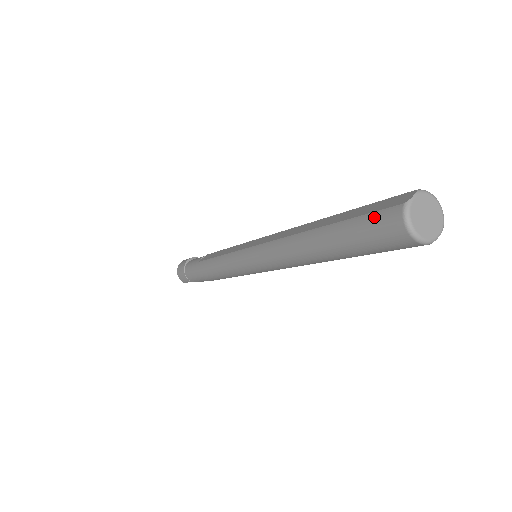
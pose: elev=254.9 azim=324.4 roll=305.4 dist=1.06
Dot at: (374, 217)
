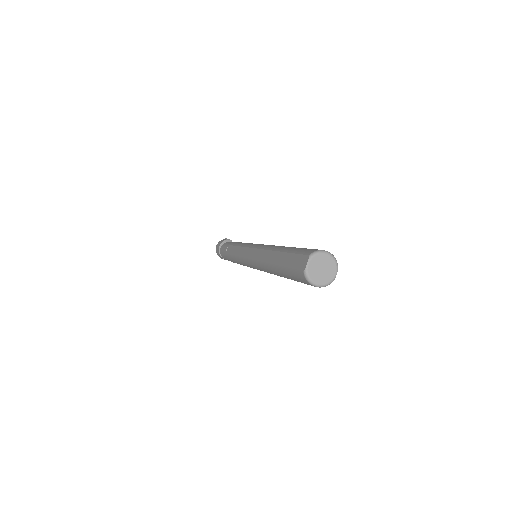
Dot at: (294, 273)
